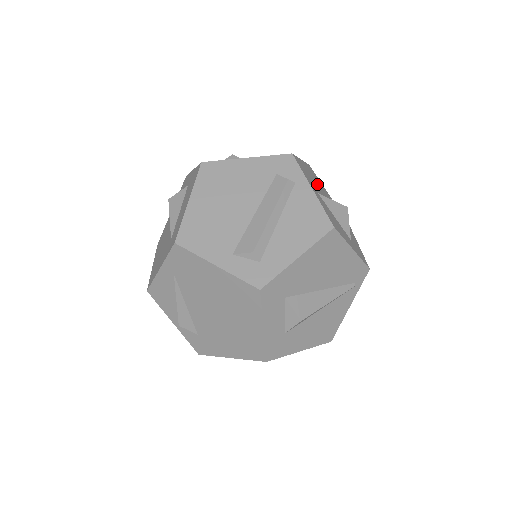
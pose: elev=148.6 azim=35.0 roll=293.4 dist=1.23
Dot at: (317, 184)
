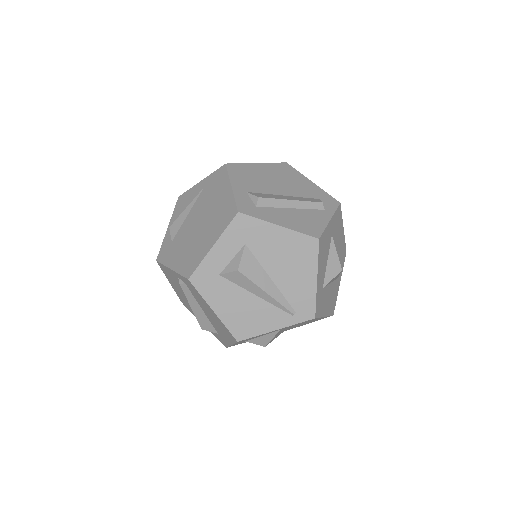
Dot at: (338, 249)
